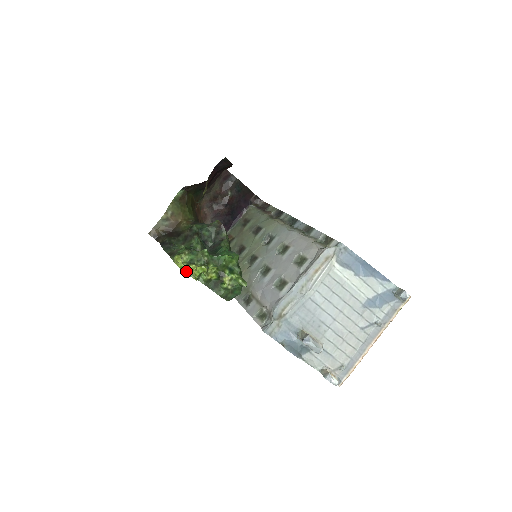
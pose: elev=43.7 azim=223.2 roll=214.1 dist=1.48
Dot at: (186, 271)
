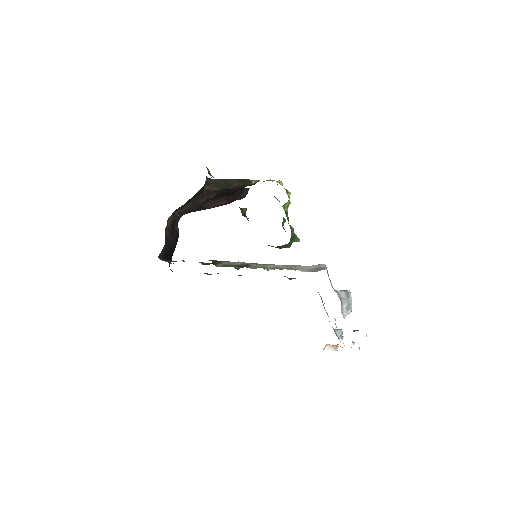
Dot at: (286, 190)
